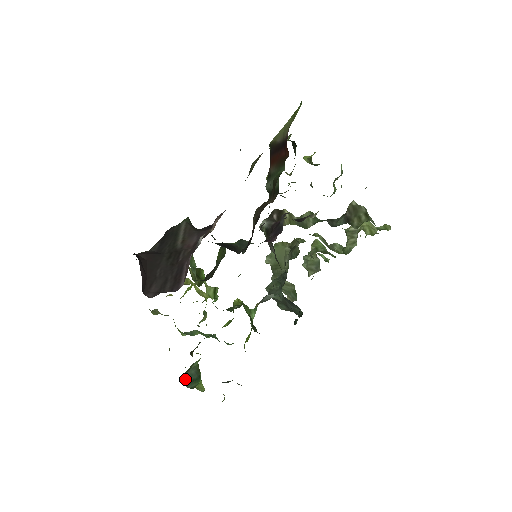
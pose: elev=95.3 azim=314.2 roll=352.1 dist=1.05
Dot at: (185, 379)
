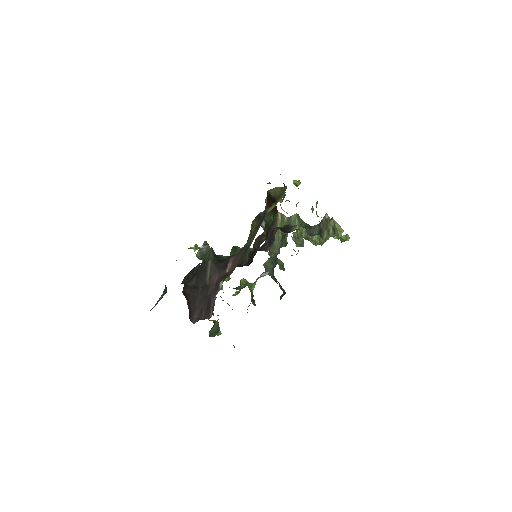
Dot at: (210, 333)
